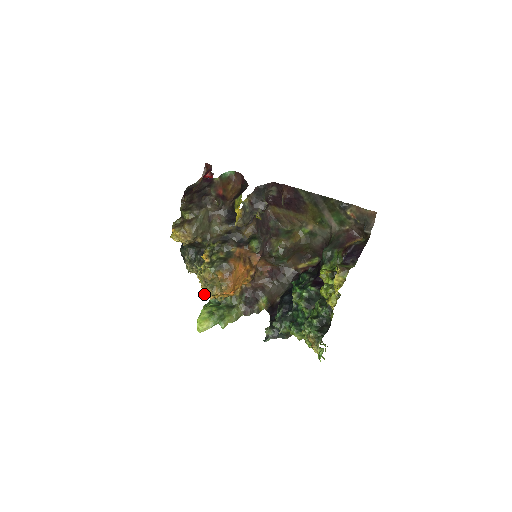
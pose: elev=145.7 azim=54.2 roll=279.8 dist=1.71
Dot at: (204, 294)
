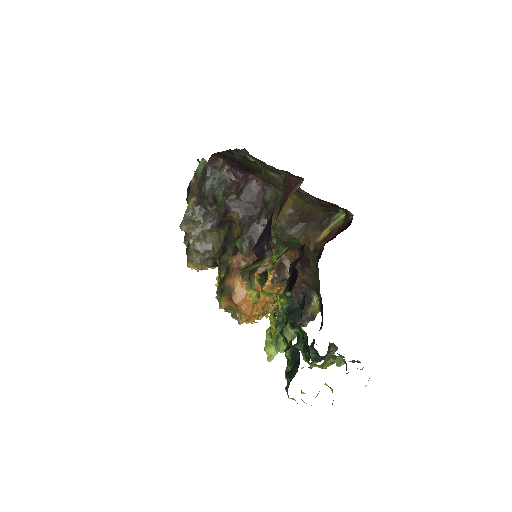
Dot at: occluded
